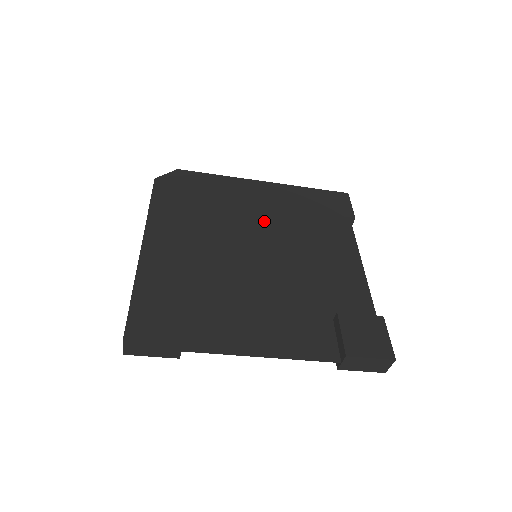
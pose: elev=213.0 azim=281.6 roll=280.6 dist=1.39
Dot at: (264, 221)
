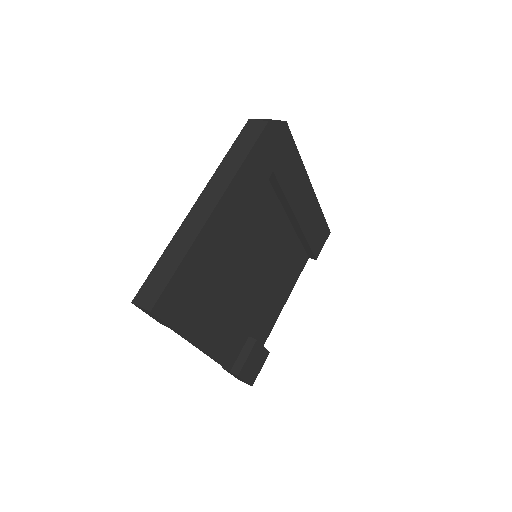
Dot at: (282, 221)
